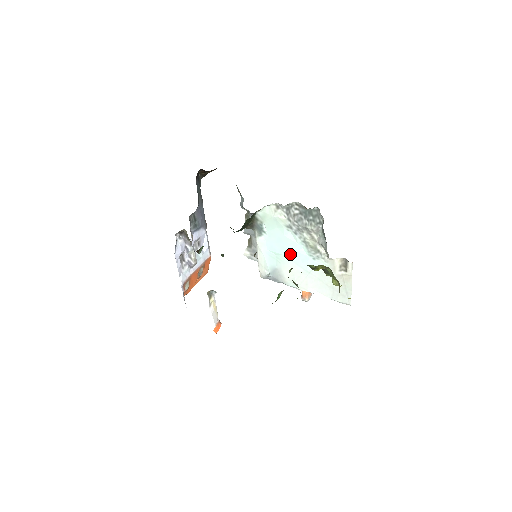
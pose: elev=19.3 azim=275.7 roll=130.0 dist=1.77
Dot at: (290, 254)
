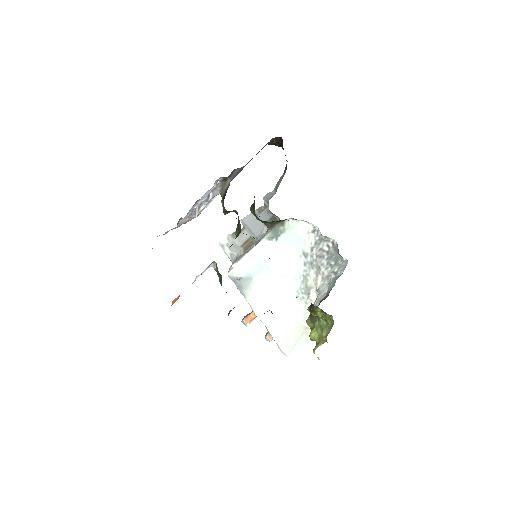
Dot at: (280, 276)
